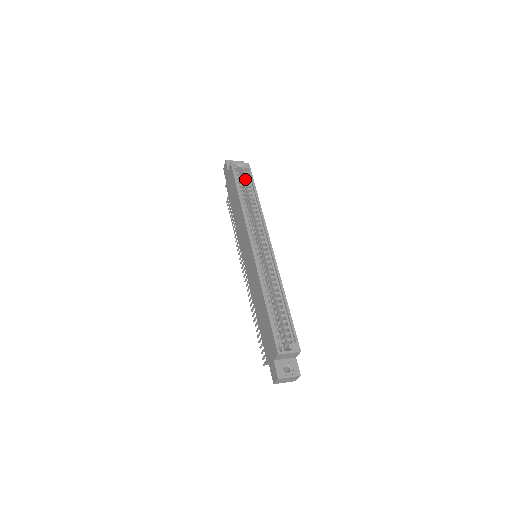
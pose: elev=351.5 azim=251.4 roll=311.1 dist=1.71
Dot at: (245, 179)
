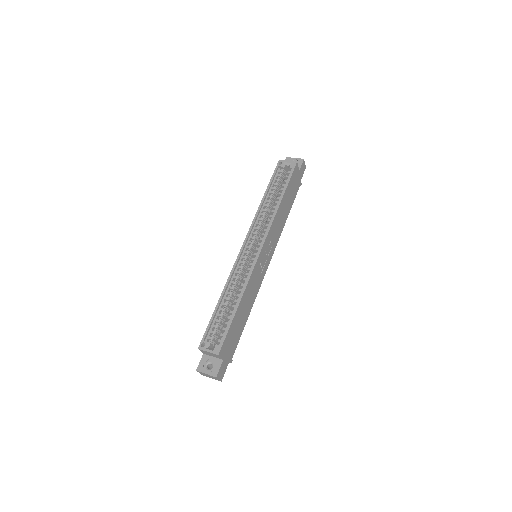
Dot at: (286, 178)
